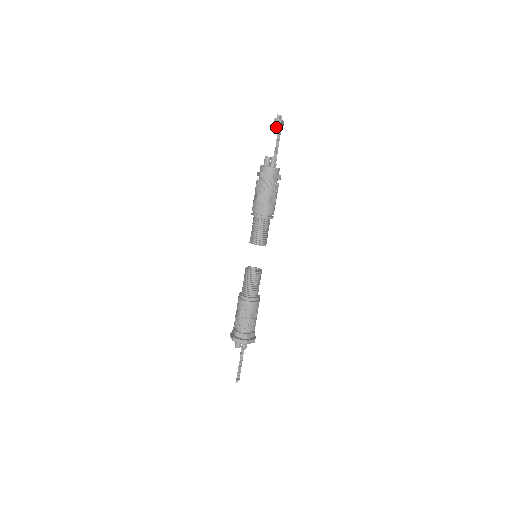
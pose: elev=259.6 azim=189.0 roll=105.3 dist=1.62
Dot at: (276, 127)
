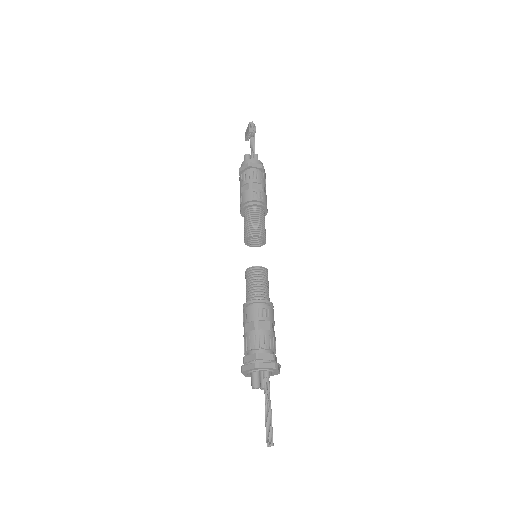
Dot at: (252, 131)
